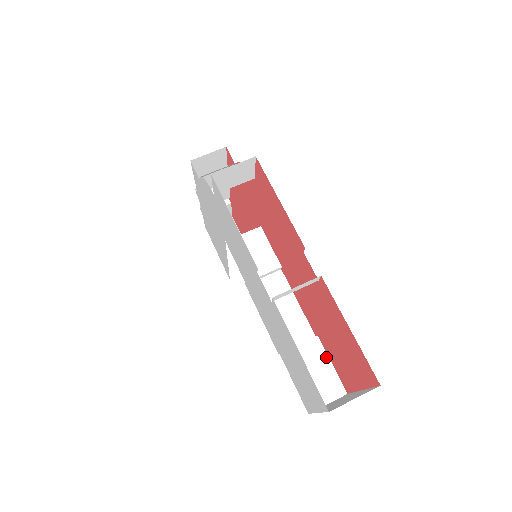
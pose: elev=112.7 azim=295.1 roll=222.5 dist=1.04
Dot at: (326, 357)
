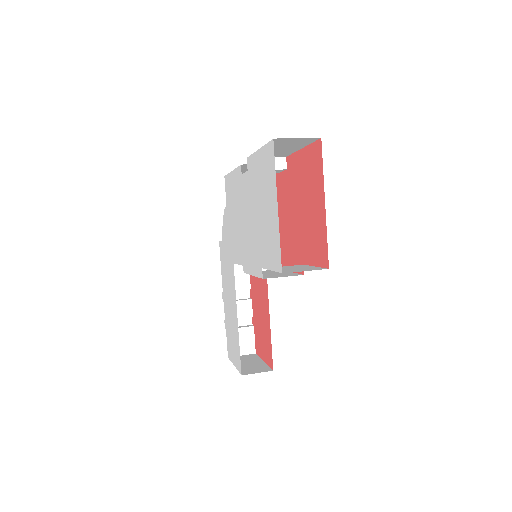
Dot at: (309, 266)
